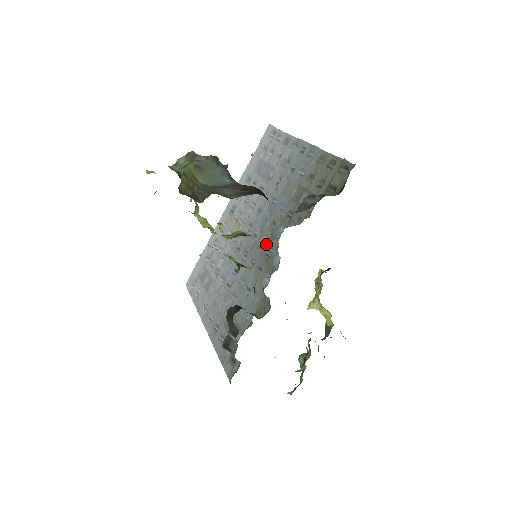
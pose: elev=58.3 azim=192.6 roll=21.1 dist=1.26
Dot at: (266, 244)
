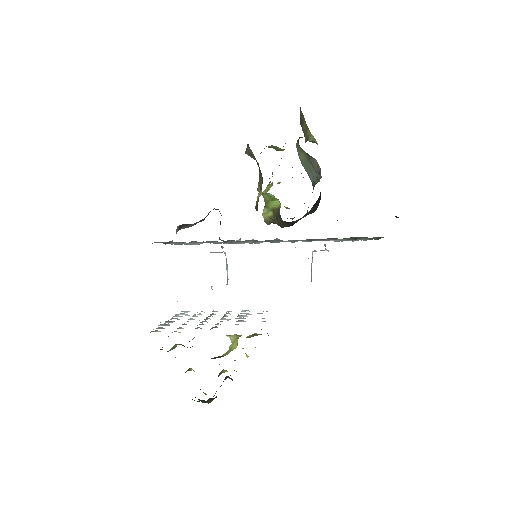
Dot at: (277, 239)
